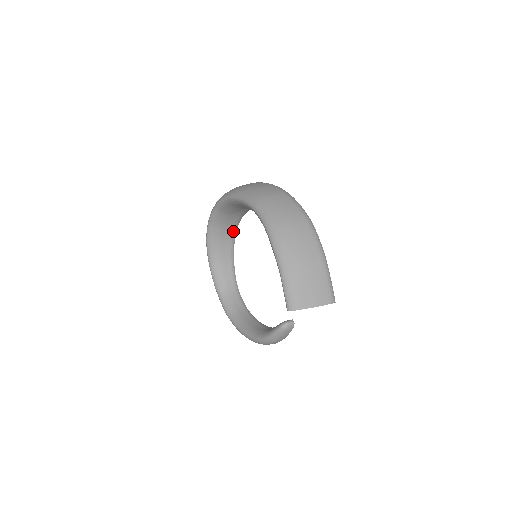
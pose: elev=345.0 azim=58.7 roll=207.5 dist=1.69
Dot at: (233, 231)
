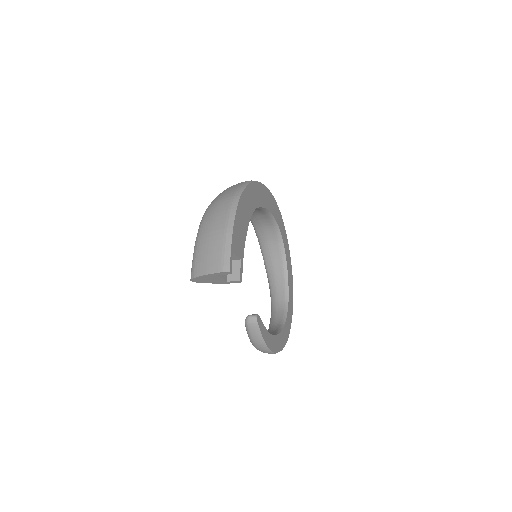
Dot at: (279, 245)
